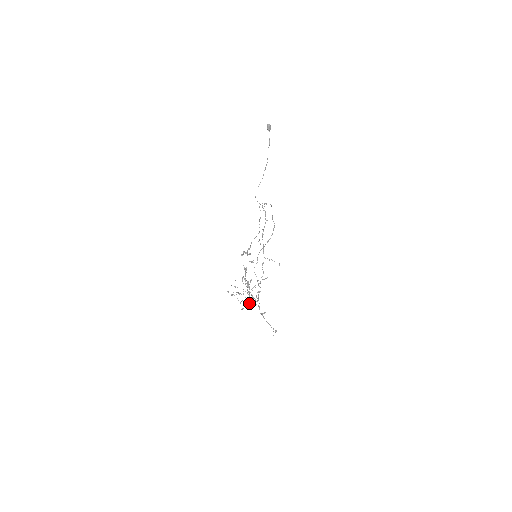
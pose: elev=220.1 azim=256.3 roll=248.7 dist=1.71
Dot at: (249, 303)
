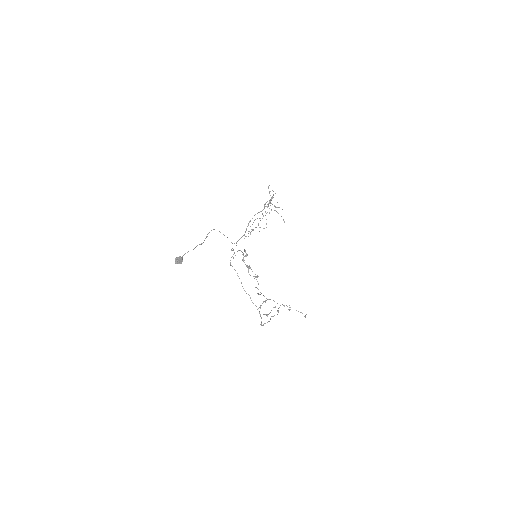
Dot at: occluded
